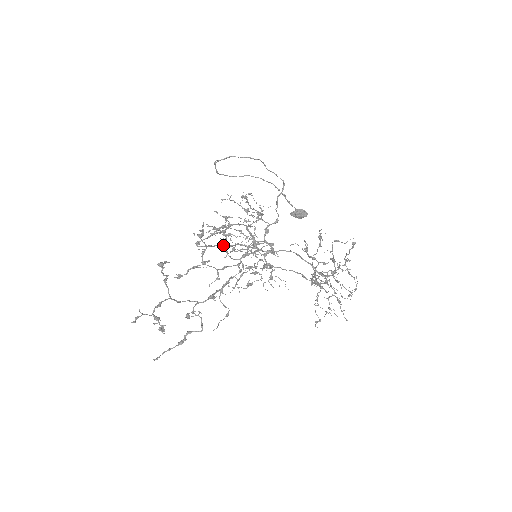
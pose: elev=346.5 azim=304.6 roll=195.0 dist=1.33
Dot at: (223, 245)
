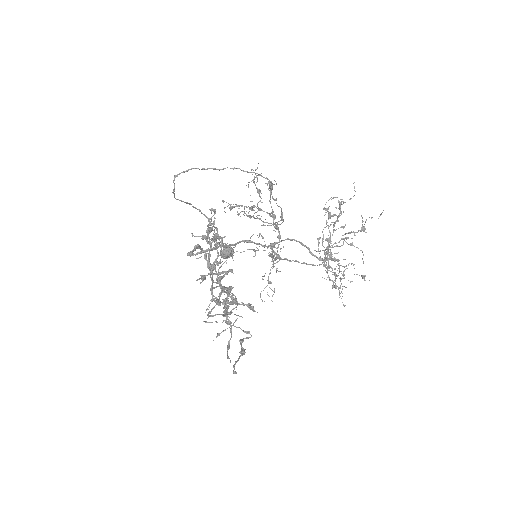
Dot at: occluded
